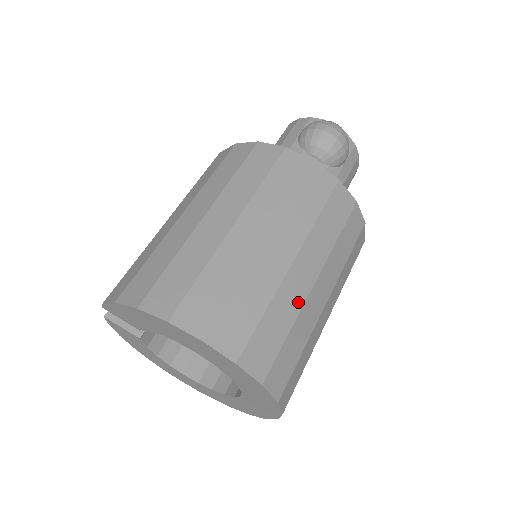
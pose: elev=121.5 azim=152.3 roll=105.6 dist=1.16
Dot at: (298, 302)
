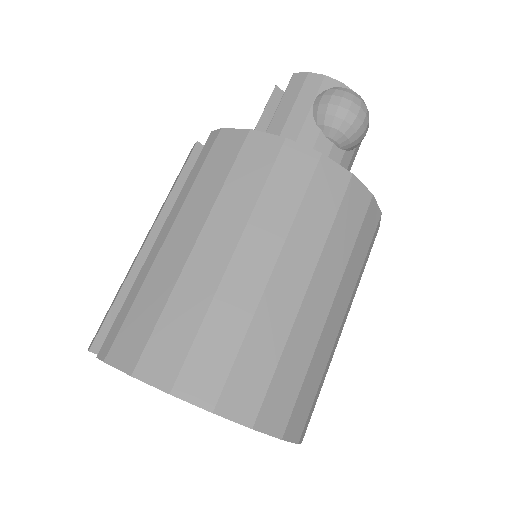
Dot at: (329, 348)
